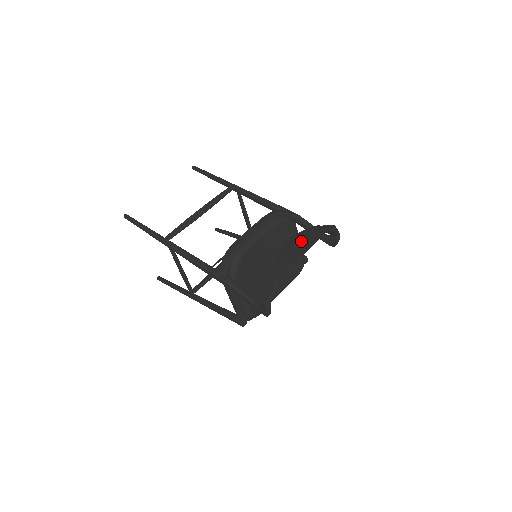
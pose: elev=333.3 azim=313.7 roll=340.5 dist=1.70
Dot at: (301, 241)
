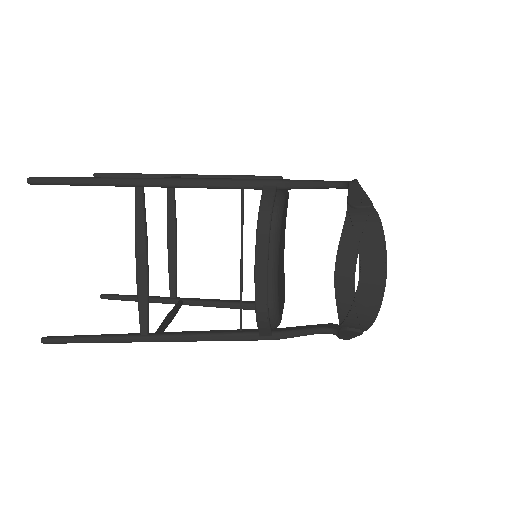
Dot at: (361, 272)
